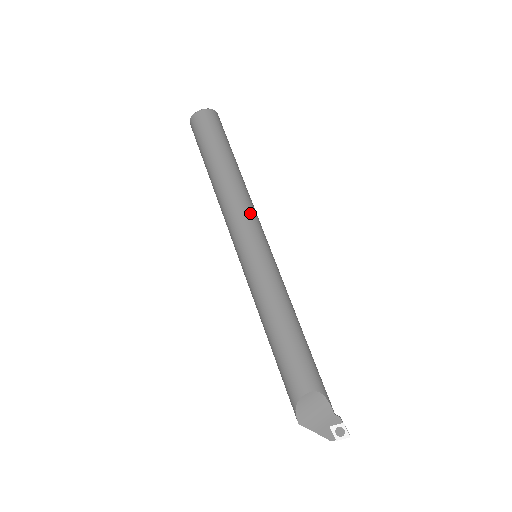
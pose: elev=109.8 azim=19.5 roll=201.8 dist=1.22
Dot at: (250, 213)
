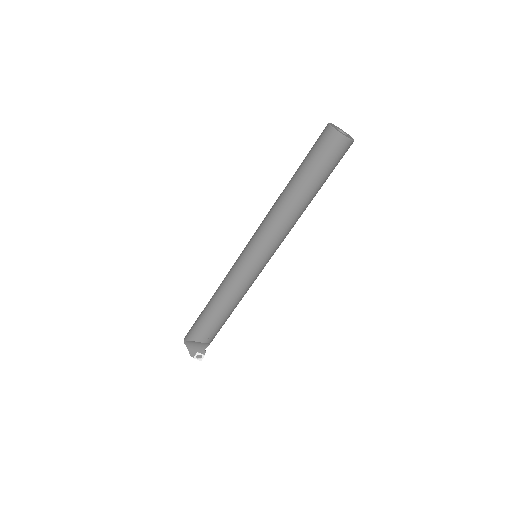
Dot at: occluded
